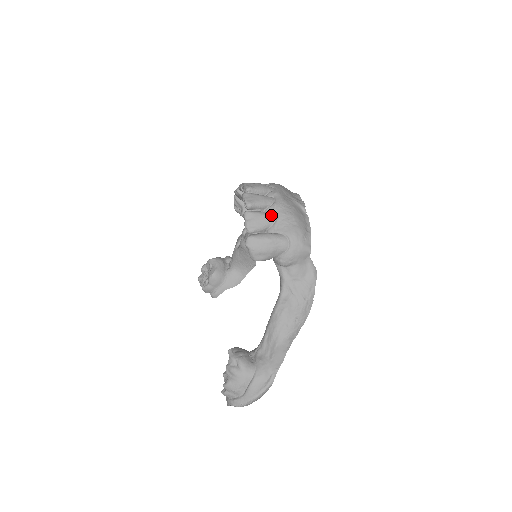
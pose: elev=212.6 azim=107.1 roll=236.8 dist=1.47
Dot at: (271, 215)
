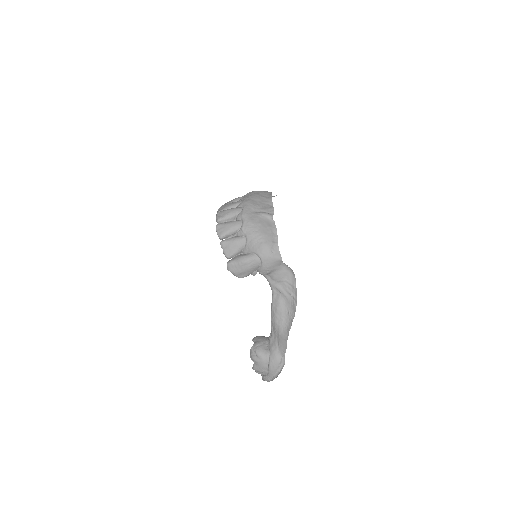
Dot at: (241, 239)
